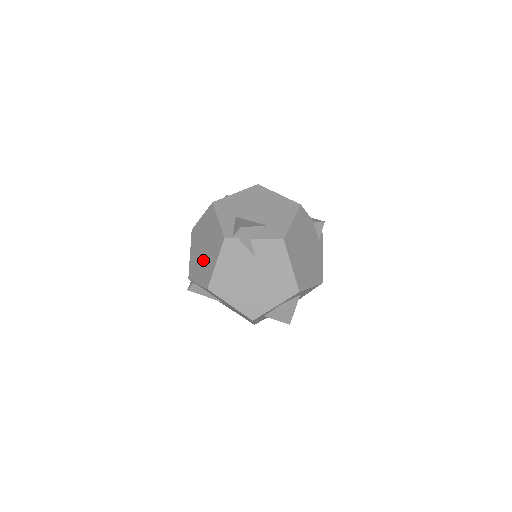
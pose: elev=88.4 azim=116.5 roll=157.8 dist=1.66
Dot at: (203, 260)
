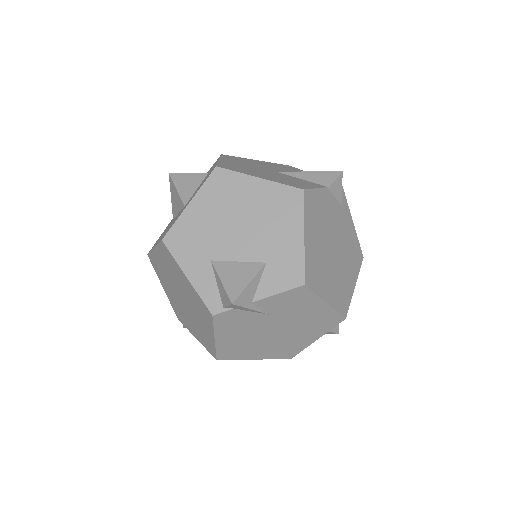
Dot at: (190, 316)
